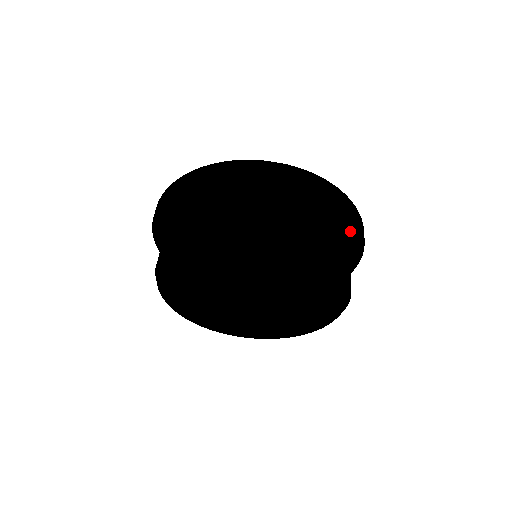
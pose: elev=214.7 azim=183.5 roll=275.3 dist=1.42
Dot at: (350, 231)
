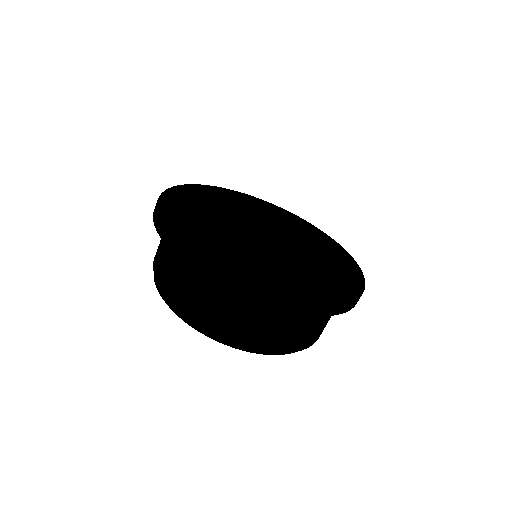
Dot at: occluded
